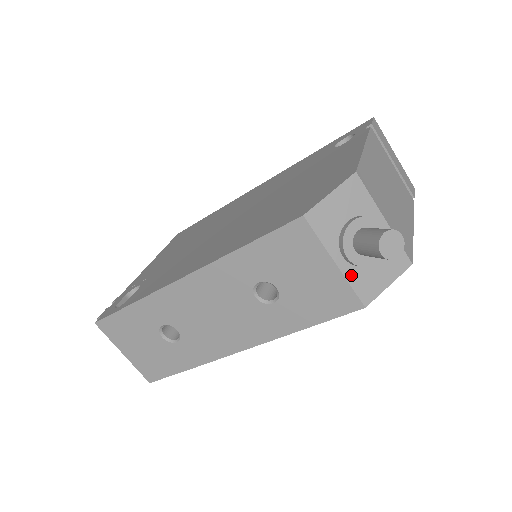
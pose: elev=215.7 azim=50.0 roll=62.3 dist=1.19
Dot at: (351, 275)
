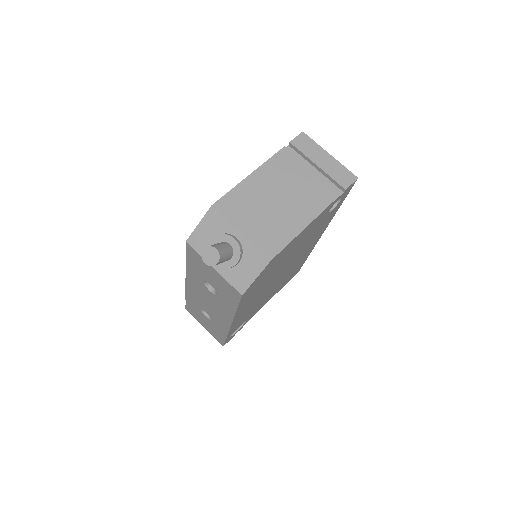
Dot at: (226, 274)
